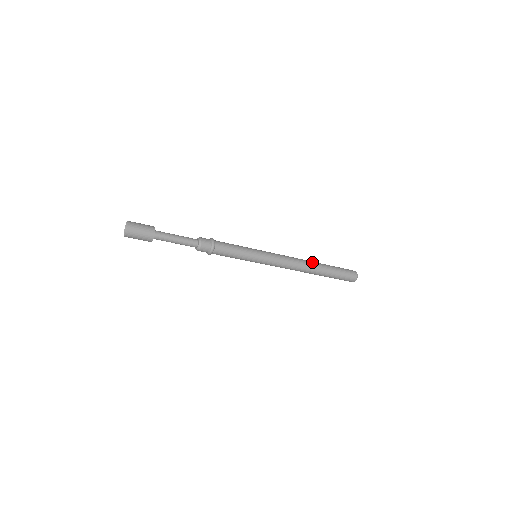
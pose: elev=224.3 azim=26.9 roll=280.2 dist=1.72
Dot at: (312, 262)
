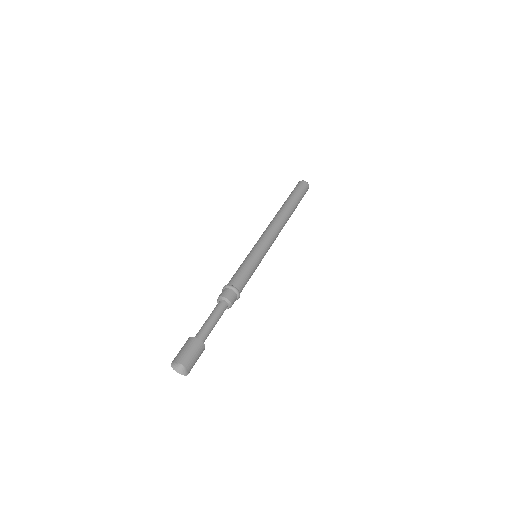
Dot at: (287, 213)
